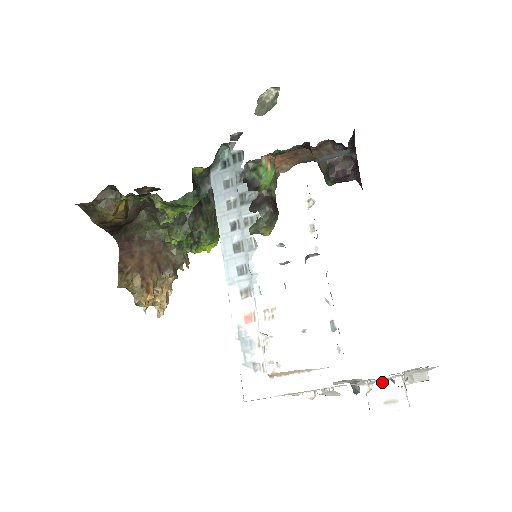
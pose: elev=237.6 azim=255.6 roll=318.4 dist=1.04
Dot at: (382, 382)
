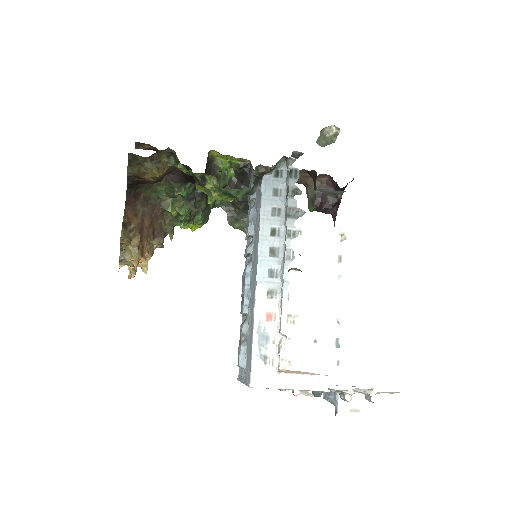
Dot at: occluded
